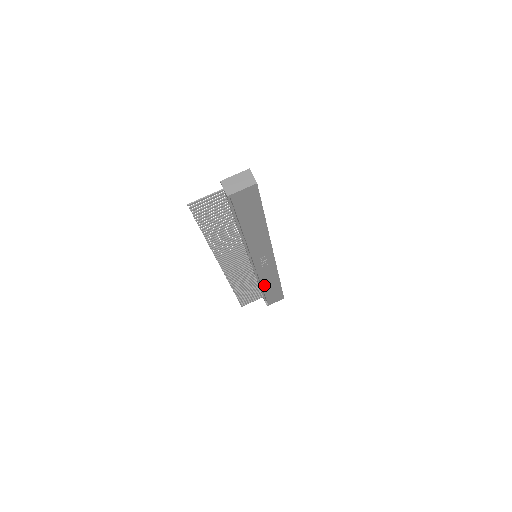
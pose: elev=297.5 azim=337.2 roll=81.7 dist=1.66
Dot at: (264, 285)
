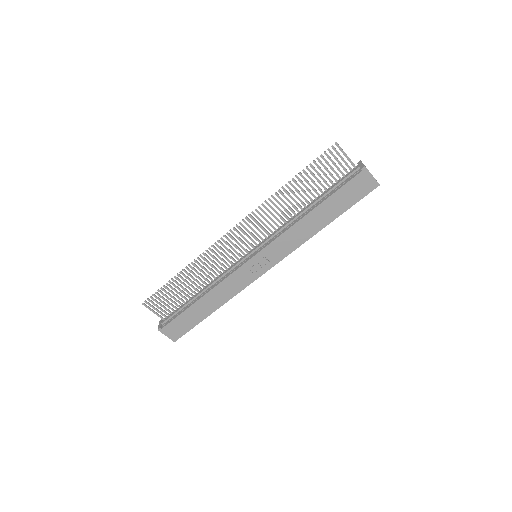
Dot at: (209, 295)
